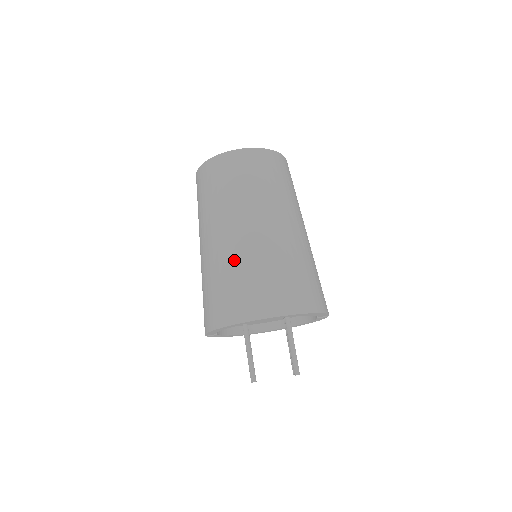
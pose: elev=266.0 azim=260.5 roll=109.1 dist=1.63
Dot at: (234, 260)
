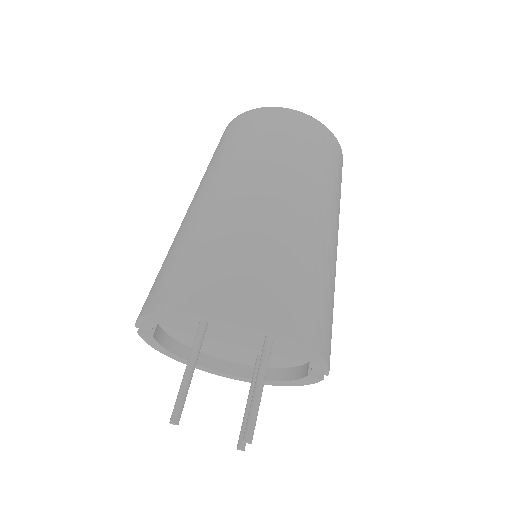
Dot at: (229, 225)
